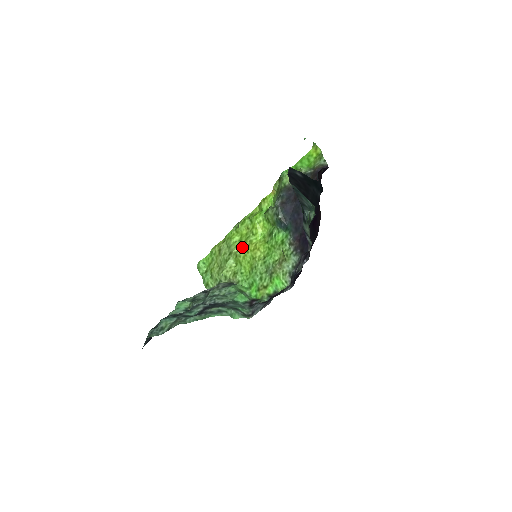
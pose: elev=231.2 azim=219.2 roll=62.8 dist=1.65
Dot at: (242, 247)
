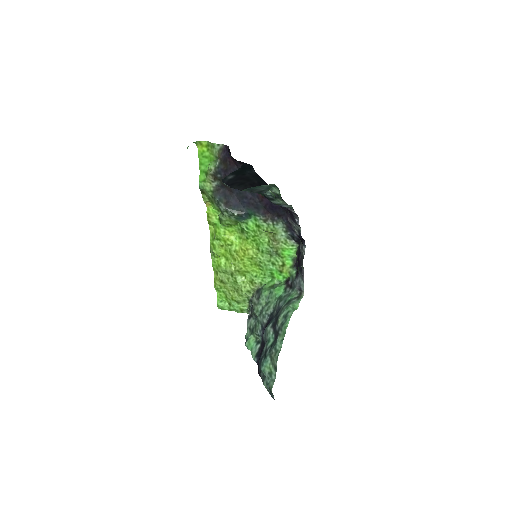
Dot at: (234, 262)
